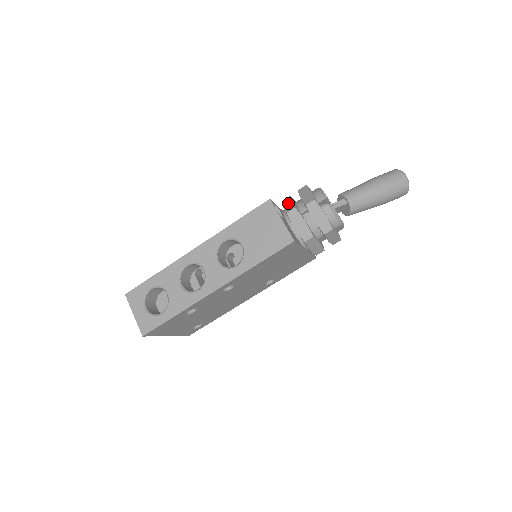
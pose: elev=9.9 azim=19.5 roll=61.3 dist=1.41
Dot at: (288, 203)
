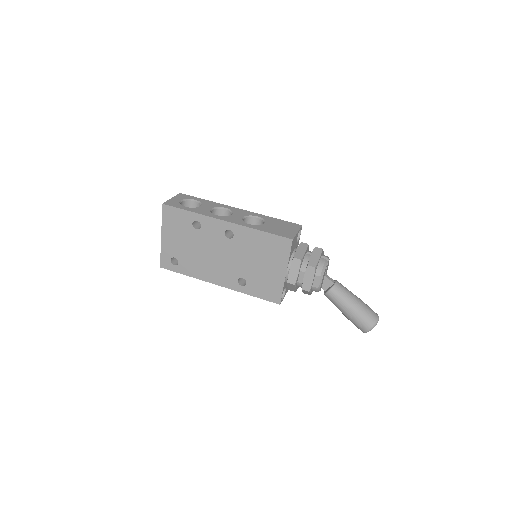
Dot at: occluded
